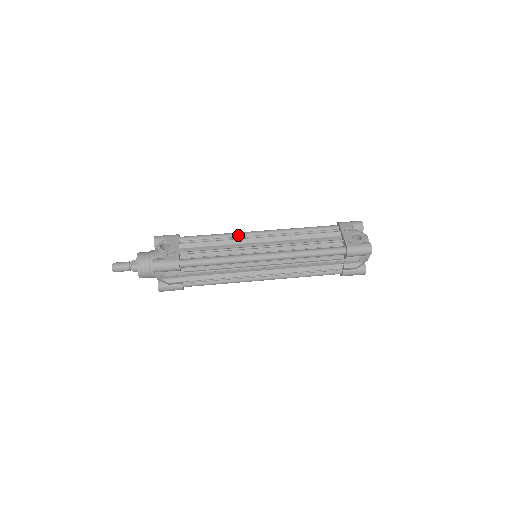
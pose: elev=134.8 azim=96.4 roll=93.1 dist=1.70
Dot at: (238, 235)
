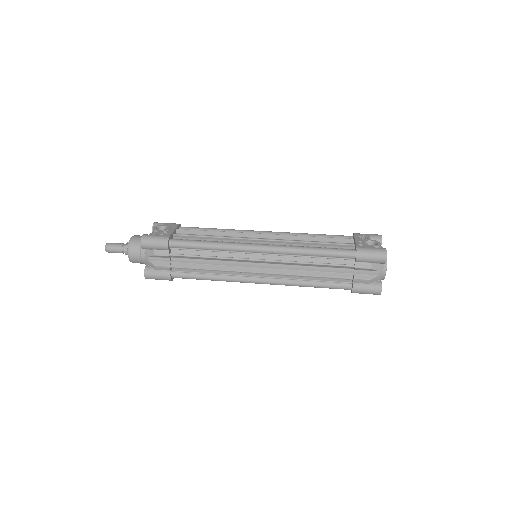
Dot at: (240, 231)
